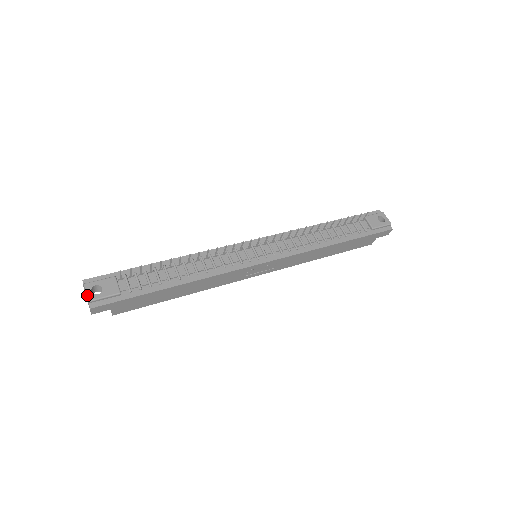
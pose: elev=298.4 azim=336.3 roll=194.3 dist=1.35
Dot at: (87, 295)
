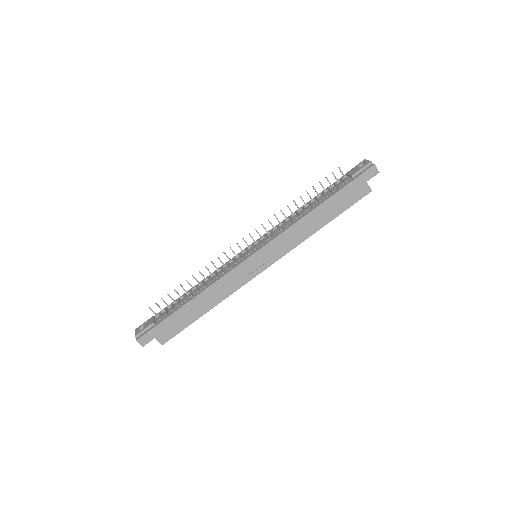
Dot at: (135, 333)
